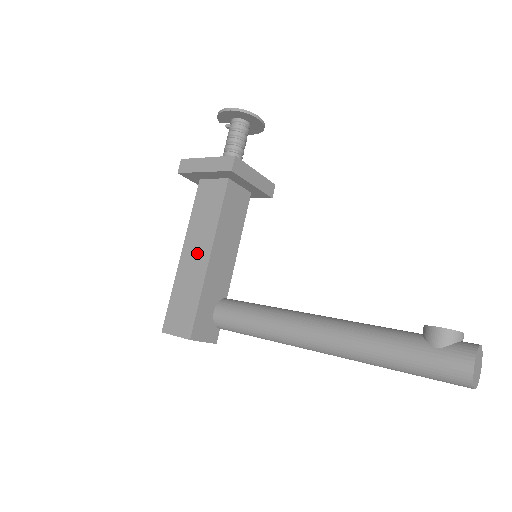
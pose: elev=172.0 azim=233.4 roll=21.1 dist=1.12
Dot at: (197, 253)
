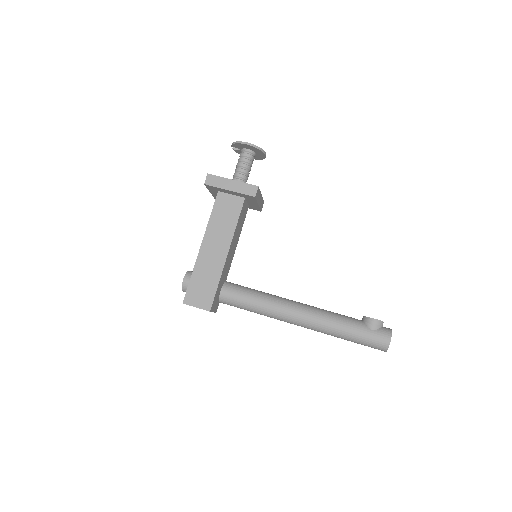
Dot at: (216, 249)
